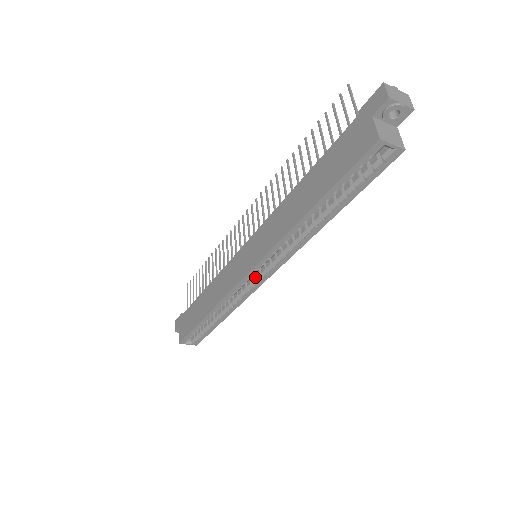
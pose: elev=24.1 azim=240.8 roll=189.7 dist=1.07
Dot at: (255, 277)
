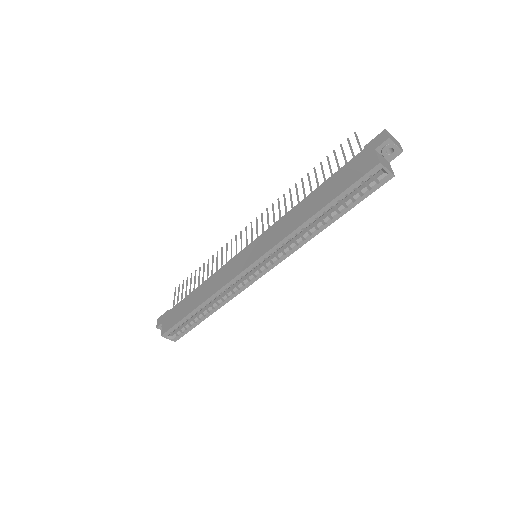
Dot at: (252, 273)
